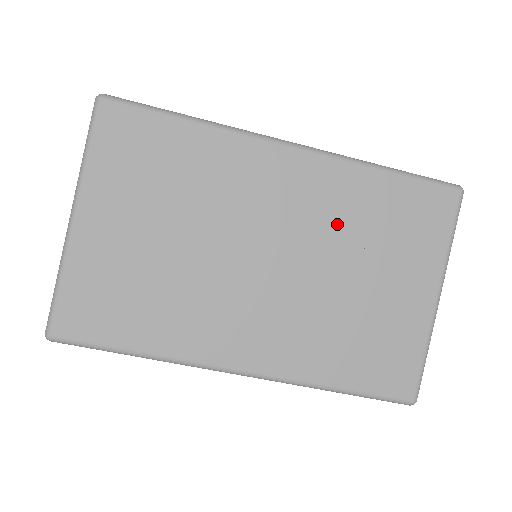
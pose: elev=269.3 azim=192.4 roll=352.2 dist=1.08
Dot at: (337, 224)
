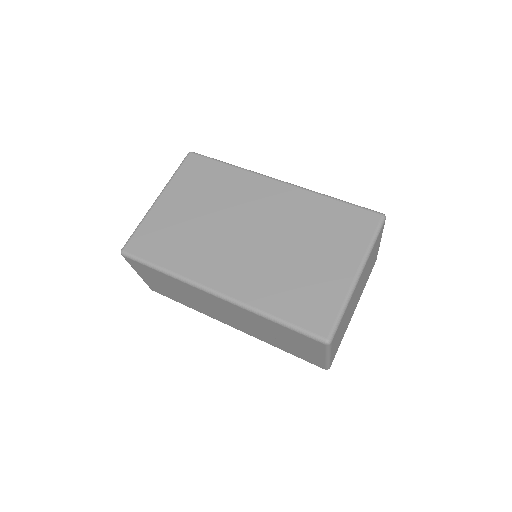
Dot at: (296, 221)
